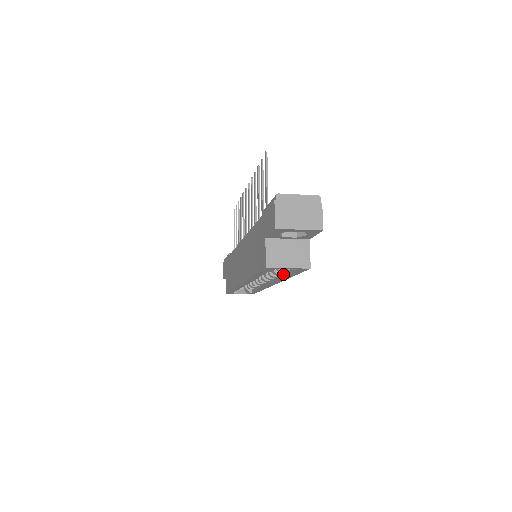
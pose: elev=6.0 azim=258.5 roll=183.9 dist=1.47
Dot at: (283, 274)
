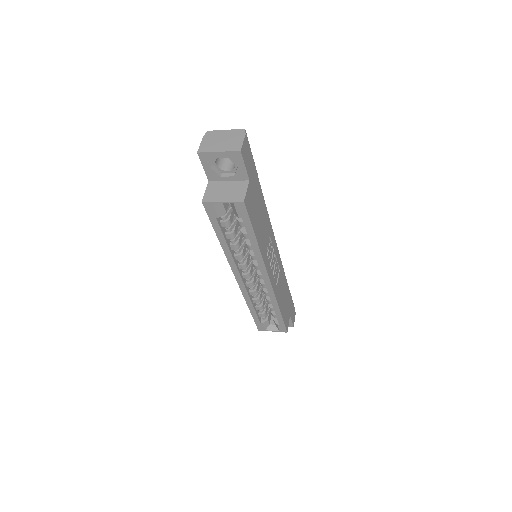
Dot at: (251, 242)
